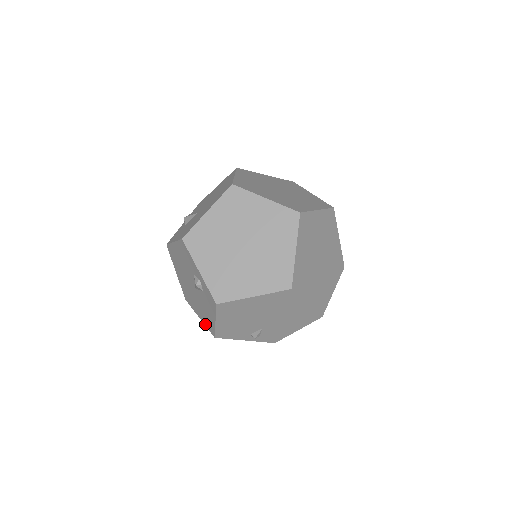
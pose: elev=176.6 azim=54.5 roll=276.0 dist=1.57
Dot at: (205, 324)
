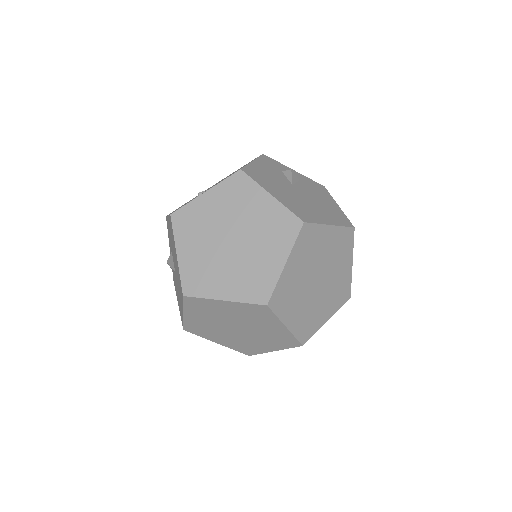
Dot at: occluded
